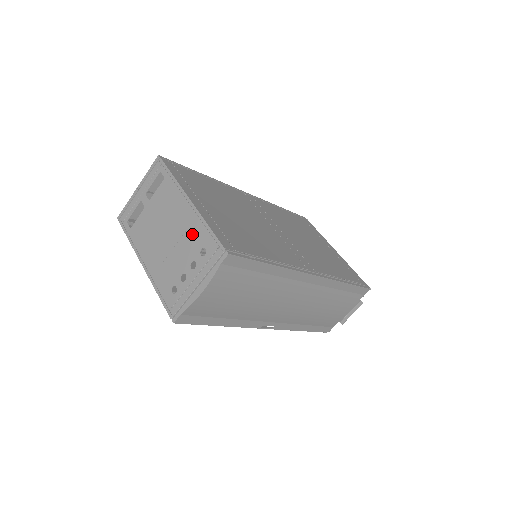
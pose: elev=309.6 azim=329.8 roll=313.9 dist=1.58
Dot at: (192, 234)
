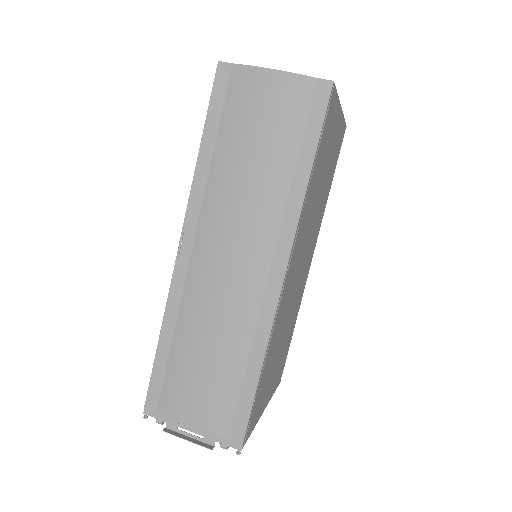
Dot at: occluded
